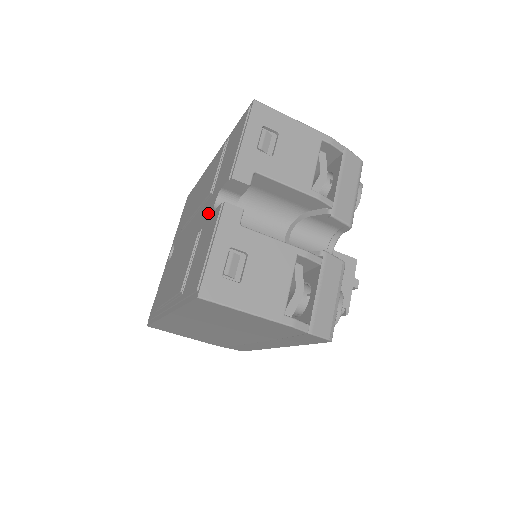
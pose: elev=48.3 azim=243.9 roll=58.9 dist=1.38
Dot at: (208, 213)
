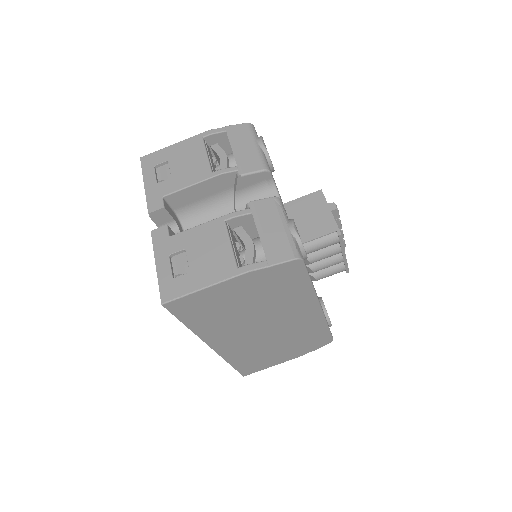
Dot at: occluded
